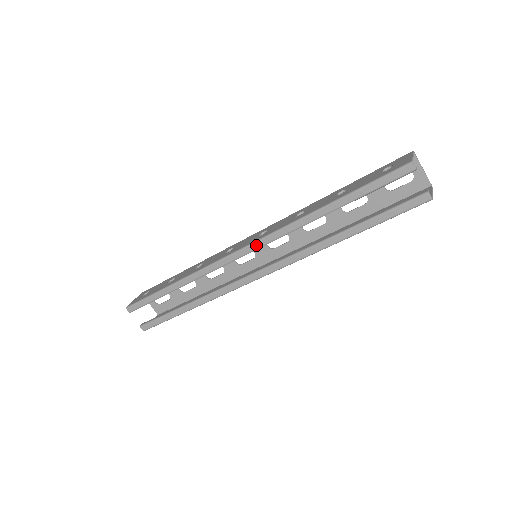
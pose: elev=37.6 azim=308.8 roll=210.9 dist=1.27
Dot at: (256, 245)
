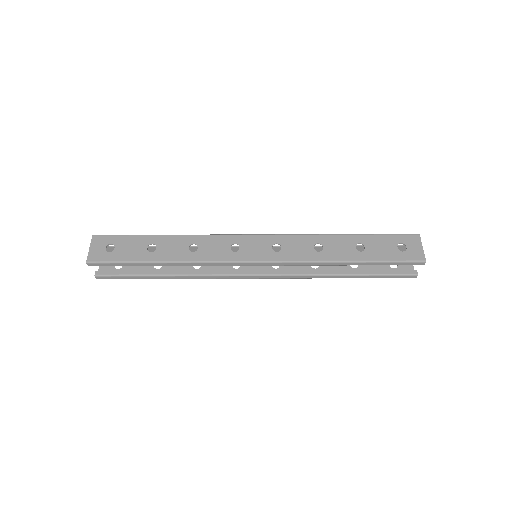
Dot at: (273, 264)
